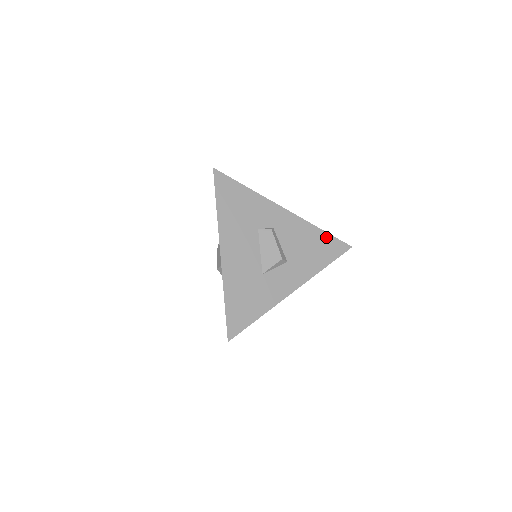
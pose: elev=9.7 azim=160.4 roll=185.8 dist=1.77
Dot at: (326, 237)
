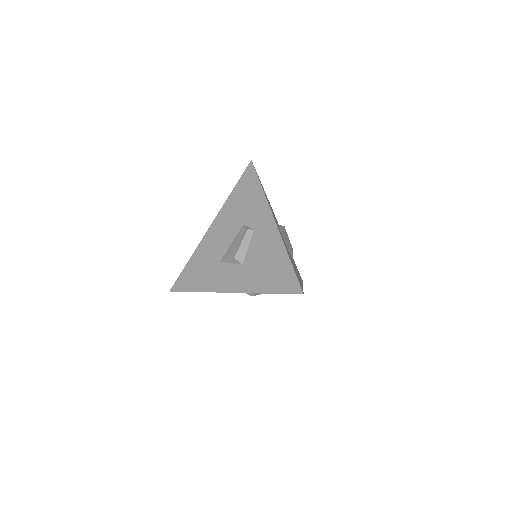
Dot at: (288, 267)
